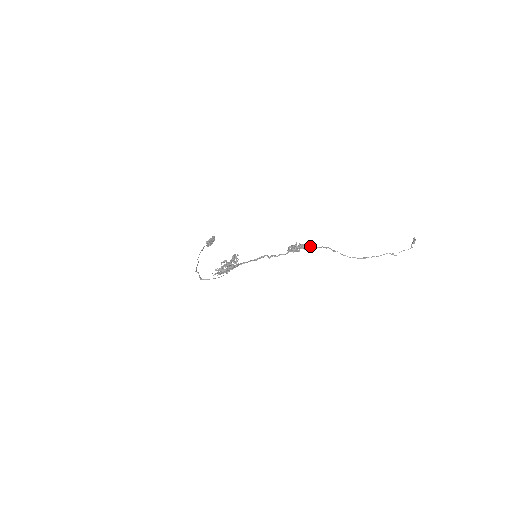
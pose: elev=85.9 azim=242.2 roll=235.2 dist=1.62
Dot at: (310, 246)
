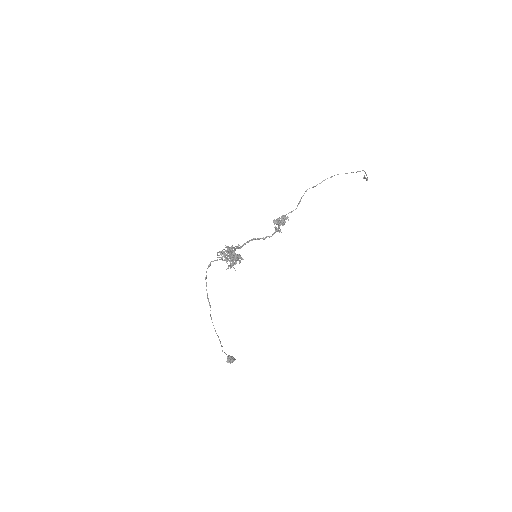
Dot at: (289, 212)
